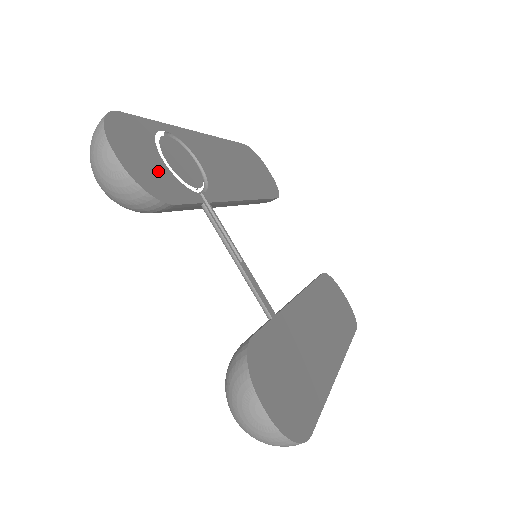
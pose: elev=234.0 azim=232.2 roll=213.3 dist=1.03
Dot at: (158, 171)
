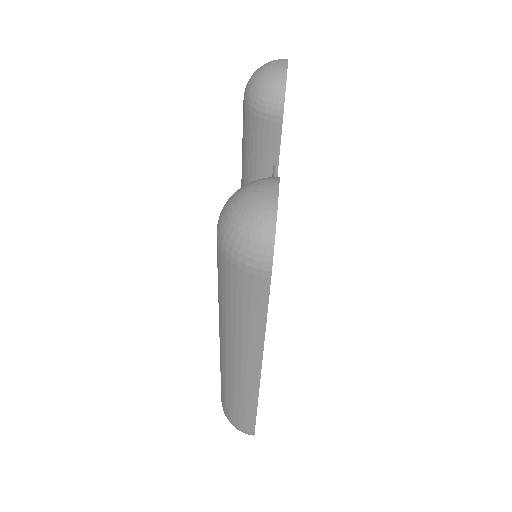
Dot at: occluded
